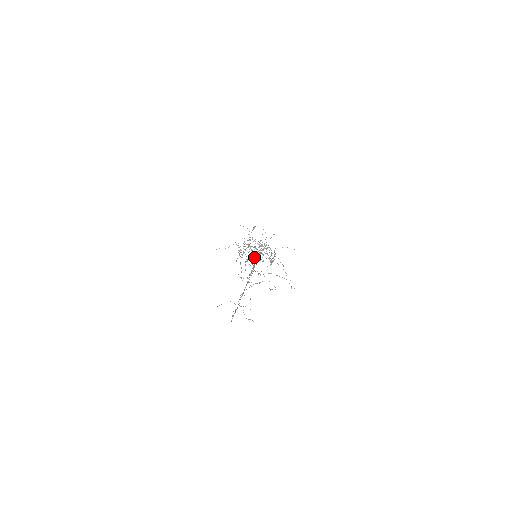
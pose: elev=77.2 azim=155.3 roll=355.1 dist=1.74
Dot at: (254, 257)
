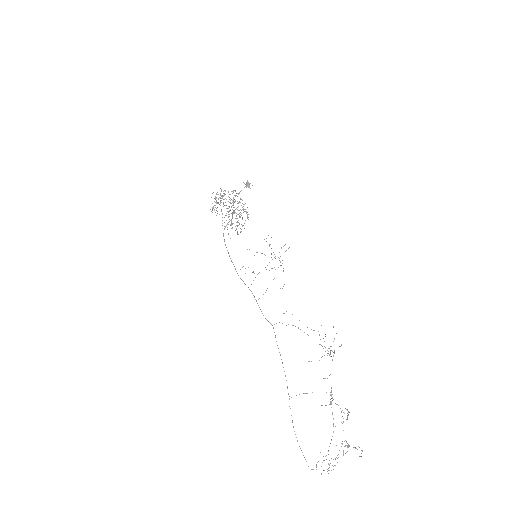
Dot at: (228, 217)
